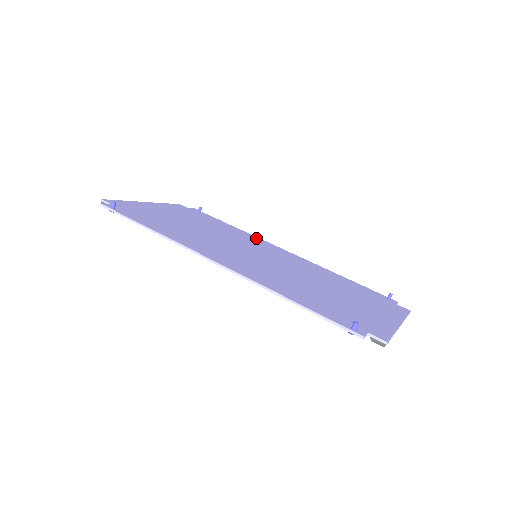
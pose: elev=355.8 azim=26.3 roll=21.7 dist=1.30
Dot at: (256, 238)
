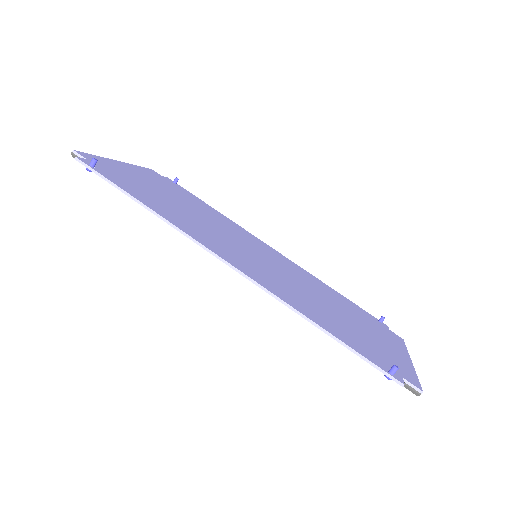
Dot at: (242, 228)
